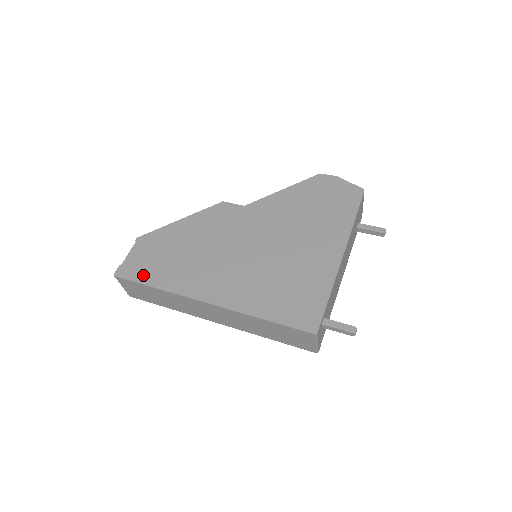
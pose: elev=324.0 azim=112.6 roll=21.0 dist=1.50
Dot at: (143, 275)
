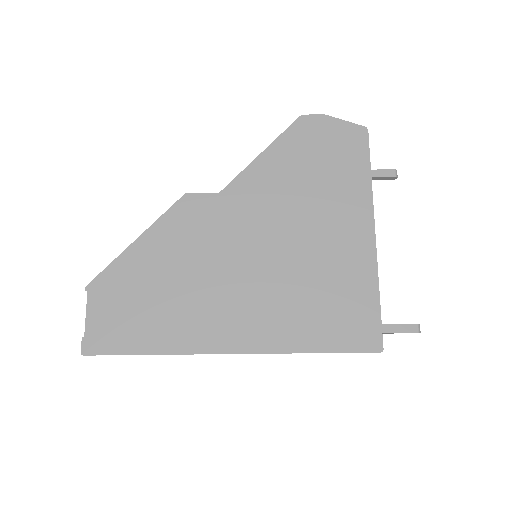
Dot at: (125, 341)
